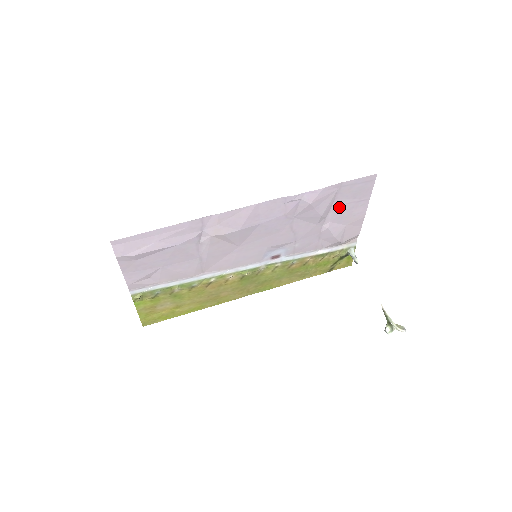
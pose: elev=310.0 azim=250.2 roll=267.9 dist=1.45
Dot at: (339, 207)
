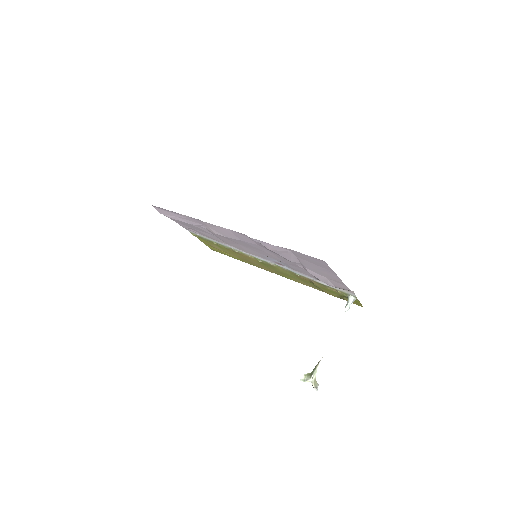
Dot at: (307, 263)
